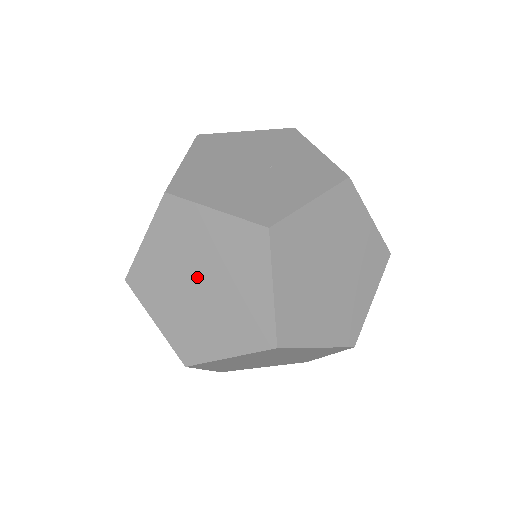
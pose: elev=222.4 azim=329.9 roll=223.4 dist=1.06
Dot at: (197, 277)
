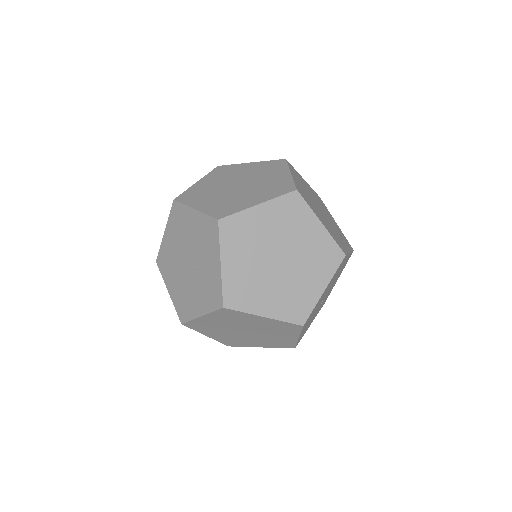
Dot at: occluded
